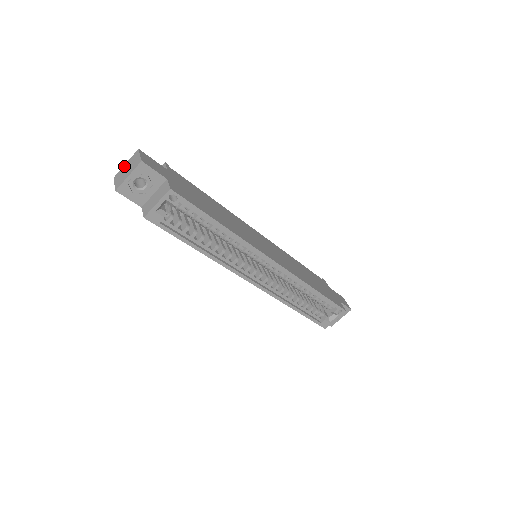
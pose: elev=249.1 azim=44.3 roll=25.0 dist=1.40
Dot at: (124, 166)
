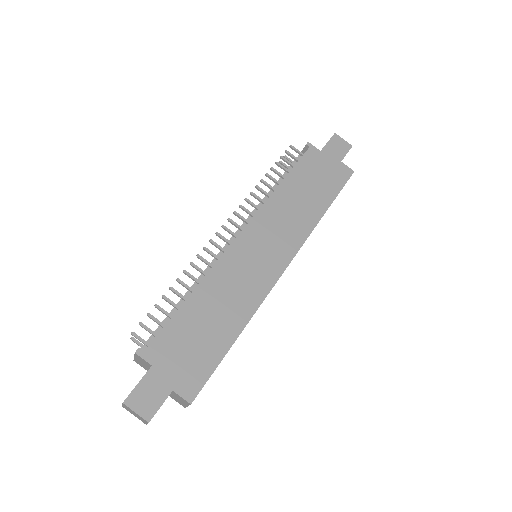
Dot at: (124, 407)
